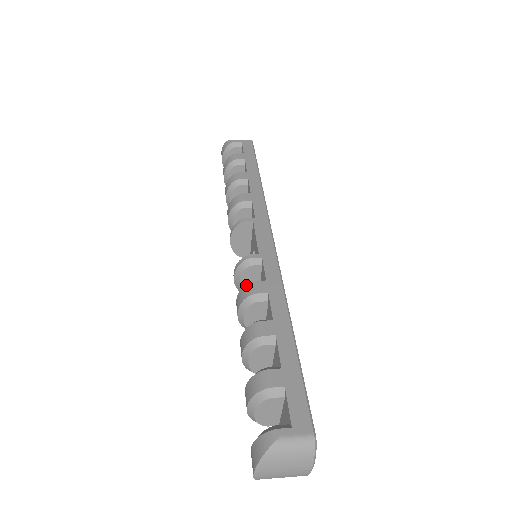
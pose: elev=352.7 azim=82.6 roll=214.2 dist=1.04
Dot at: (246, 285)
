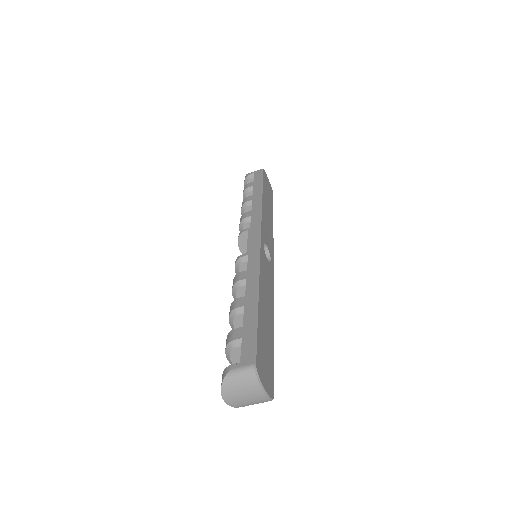
Dot at: (234, 277)
